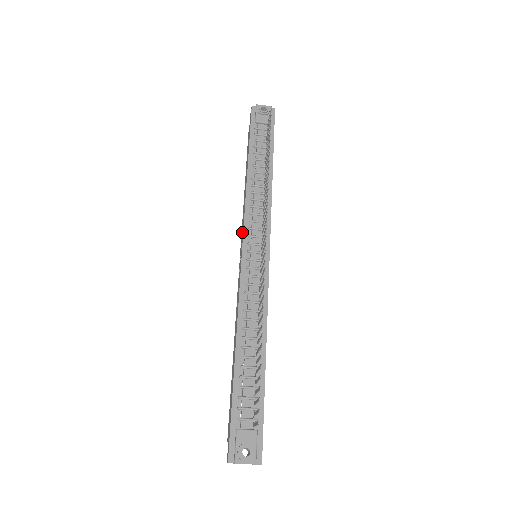
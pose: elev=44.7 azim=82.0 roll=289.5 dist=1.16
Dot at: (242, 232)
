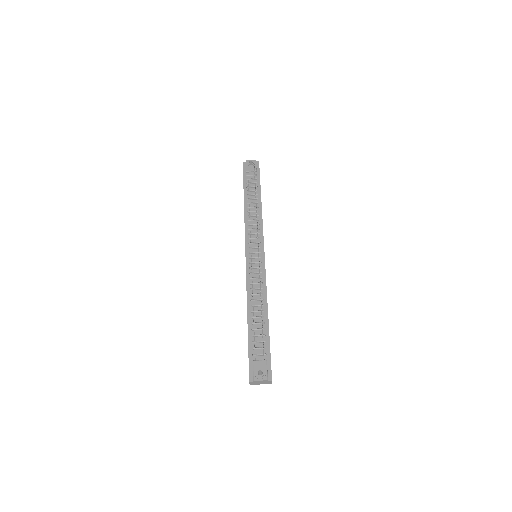
Dot at: occluded
